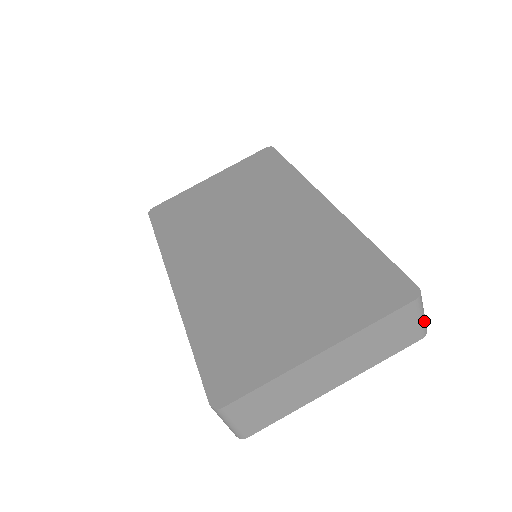
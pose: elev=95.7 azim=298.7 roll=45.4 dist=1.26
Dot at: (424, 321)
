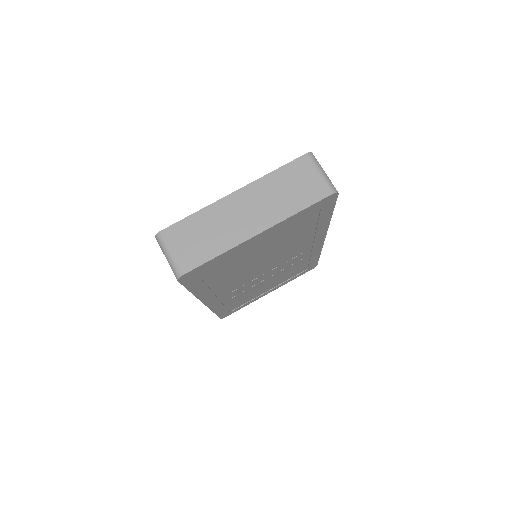
Dot at: (327, 178)
